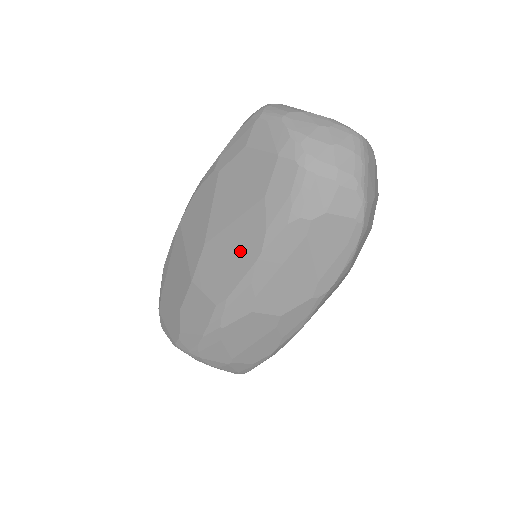
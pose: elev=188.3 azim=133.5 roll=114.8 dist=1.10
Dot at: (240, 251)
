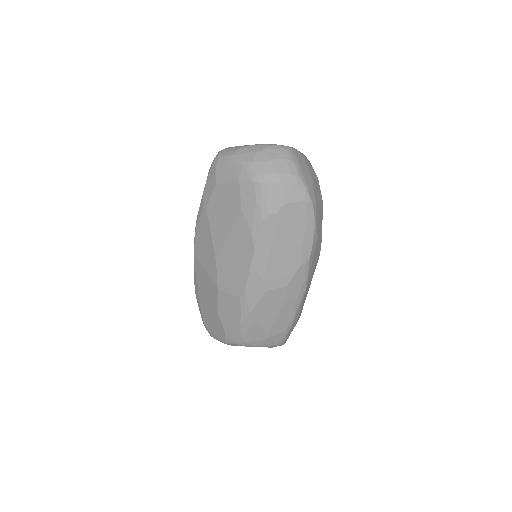
Dot at: (241, 253)
